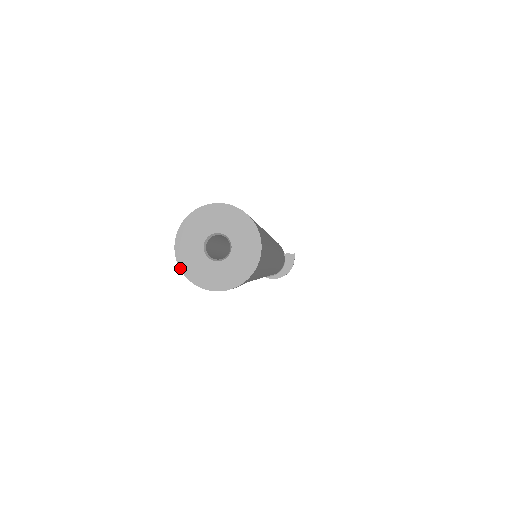
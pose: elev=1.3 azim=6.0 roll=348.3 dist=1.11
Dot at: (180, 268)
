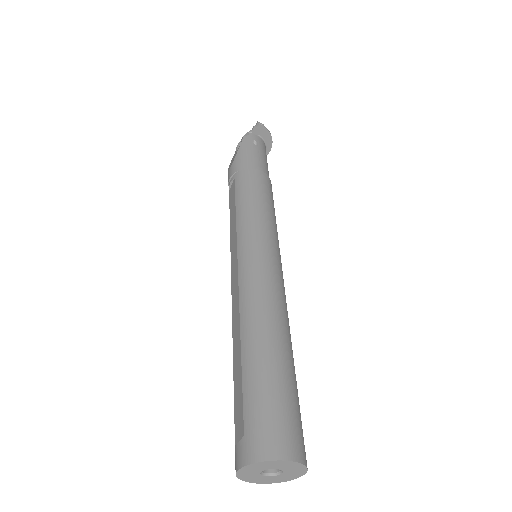
Dot at: occluded
